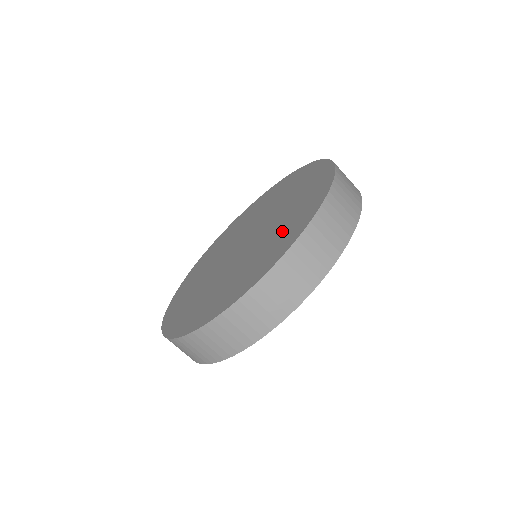
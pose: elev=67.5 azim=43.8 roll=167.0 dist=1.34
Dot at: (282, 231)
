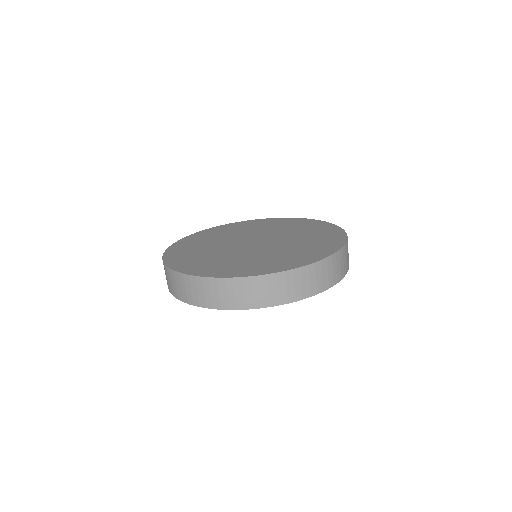
Dot at: (313, 242)
